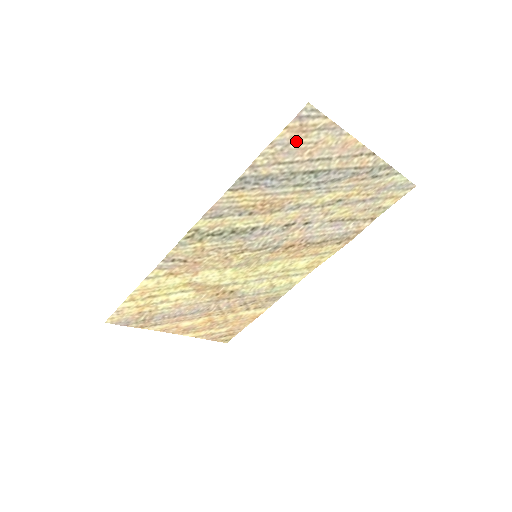
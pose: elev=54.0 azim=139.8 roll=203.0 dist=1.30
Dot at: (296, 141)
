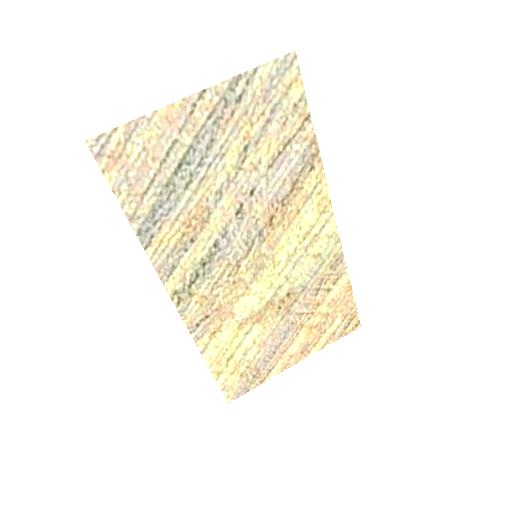
Dot at: (128, 168)
